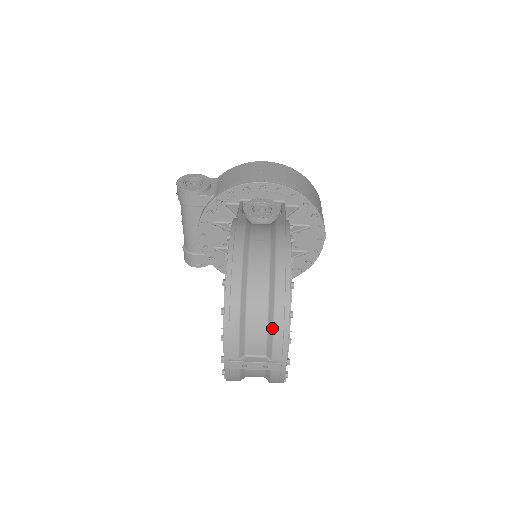
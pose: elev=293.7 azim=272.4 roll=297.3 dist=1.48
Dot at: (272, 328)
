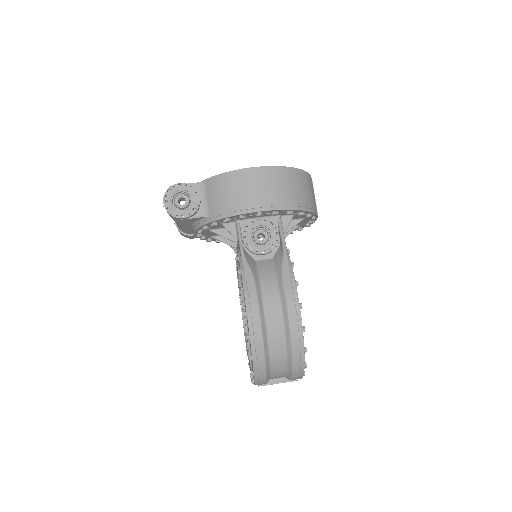
Dot at: (291, 375)
